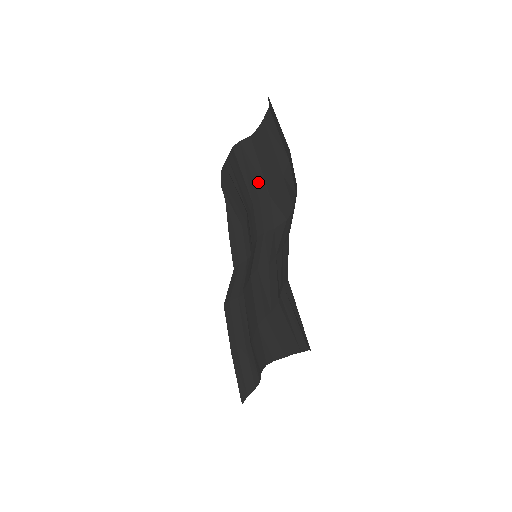
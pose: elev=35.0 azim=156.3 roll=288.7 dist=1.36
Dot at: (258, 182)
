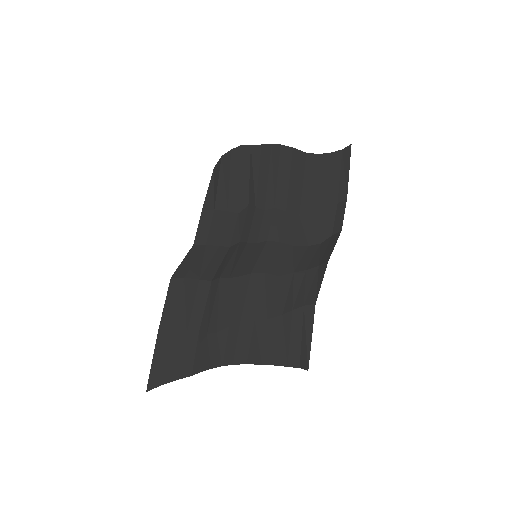
Dot at: (294, 195)
